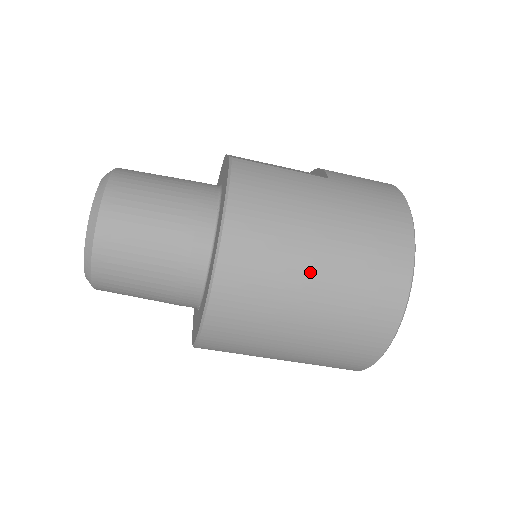
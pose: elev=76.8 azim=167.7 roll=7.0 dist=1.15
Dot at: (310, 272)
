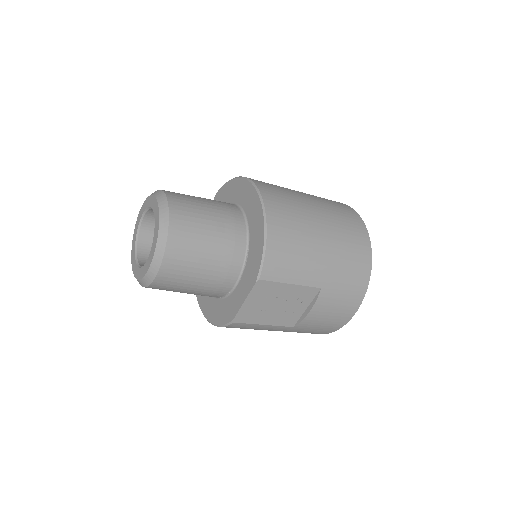
Dot at: (303, 195)
